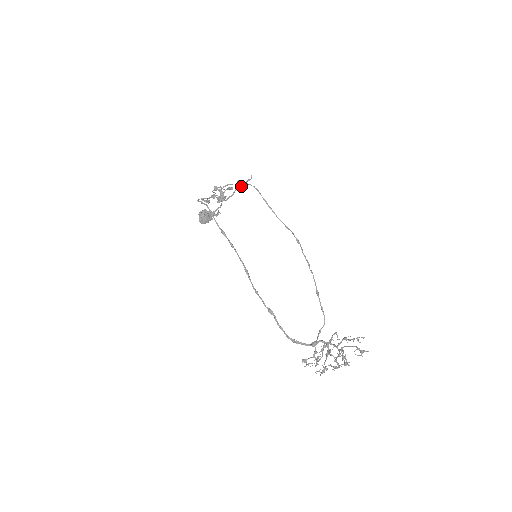
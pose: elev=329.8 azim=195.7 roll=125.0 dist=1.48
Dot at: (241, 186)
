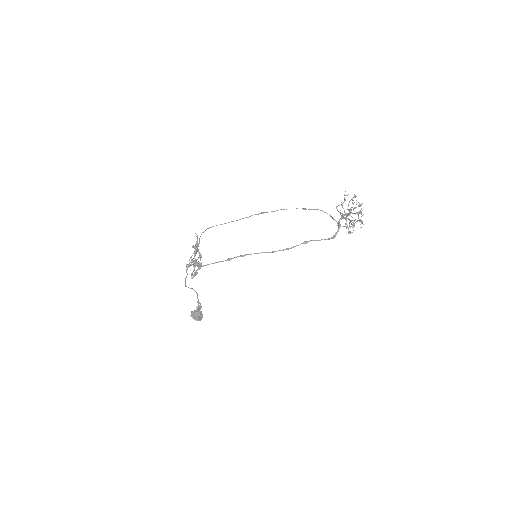
Dot at: (198, 246)
